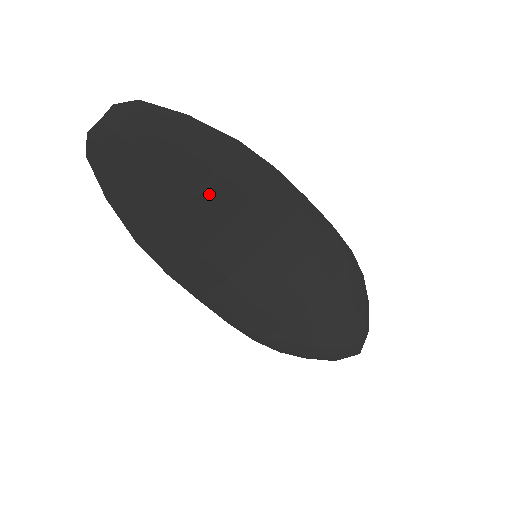
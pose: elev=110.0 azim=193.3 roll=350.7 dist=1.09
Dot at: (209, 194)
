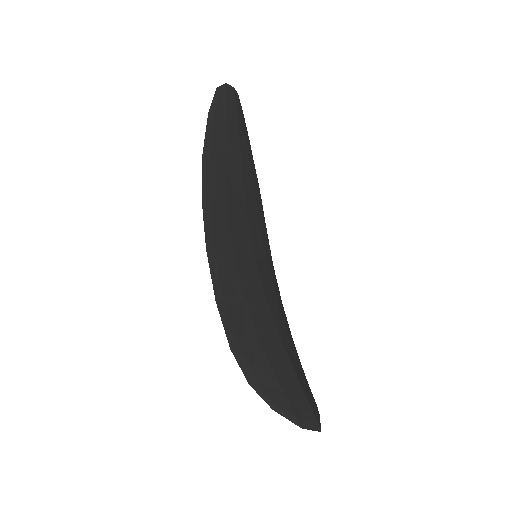
Dot at: (248, 185)
